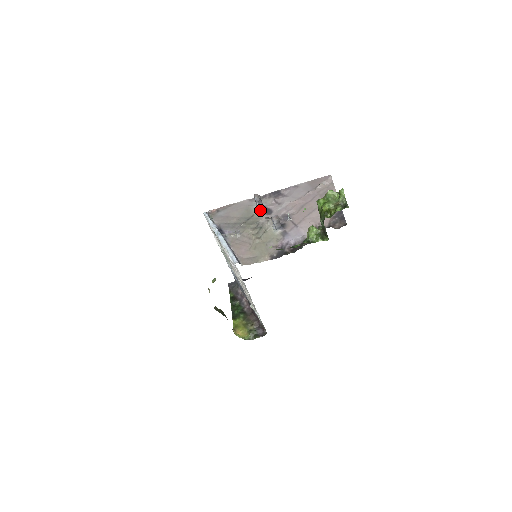
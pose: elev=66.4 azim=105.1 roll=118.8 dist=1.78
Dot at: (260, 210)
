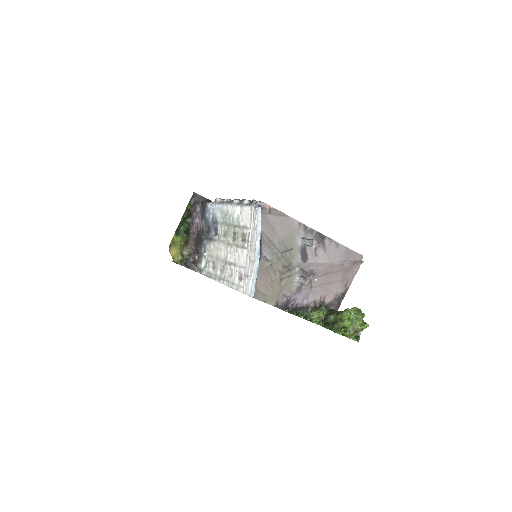
Dot at: (300, 248)
